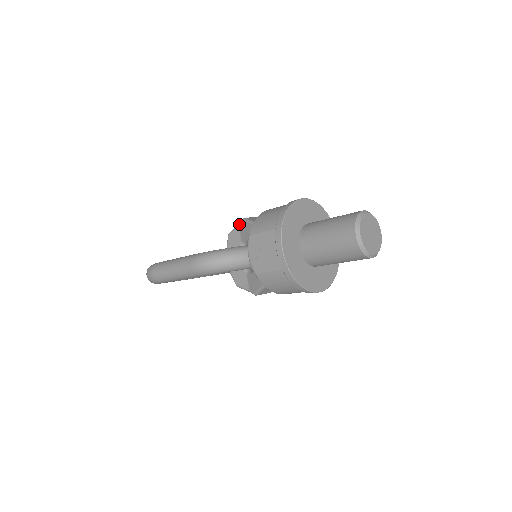
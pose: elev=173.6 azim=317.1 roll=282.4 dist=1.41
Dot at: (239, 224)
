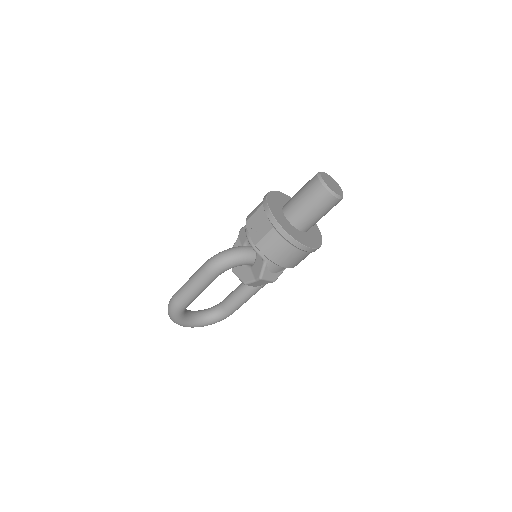
Dot at: (238, 236)
